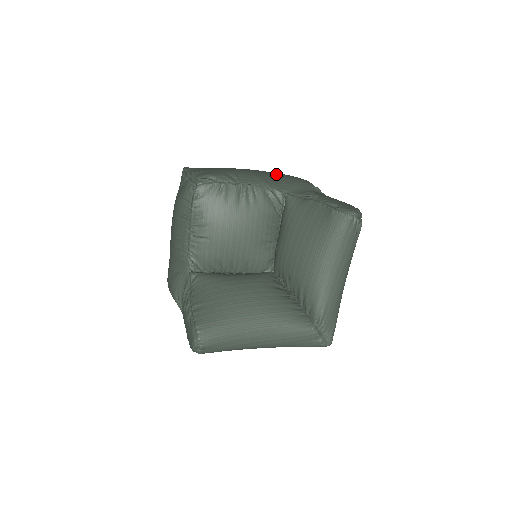
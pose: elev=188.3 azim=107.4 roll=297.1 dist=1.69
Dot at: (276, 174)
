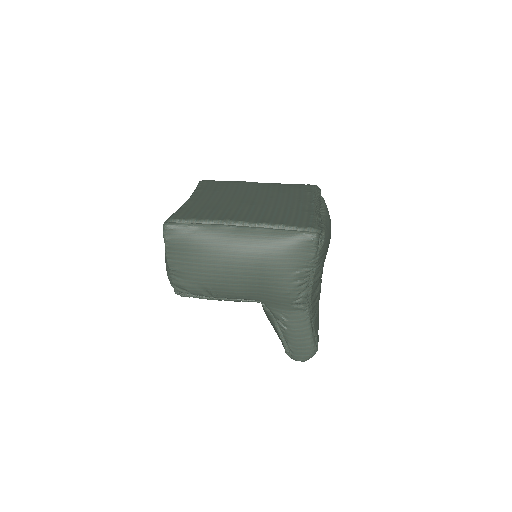
Dot at: (262, 277)
